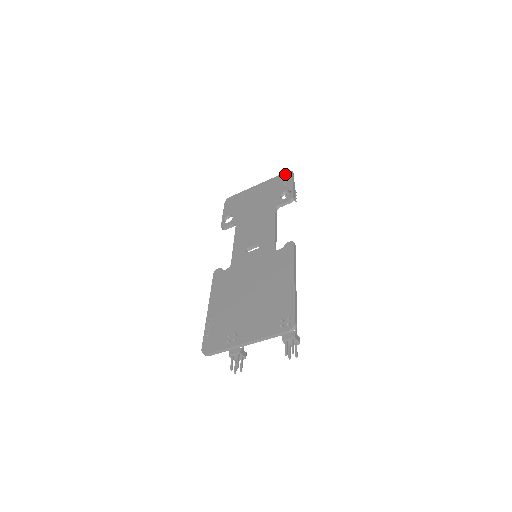
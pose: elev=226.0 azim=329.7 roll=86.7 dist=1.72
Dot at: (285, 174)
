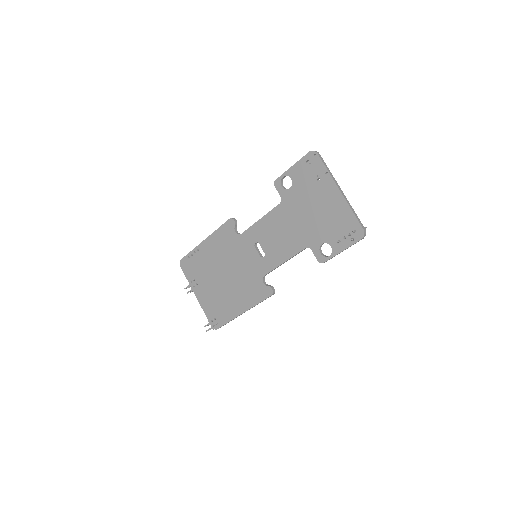
Dot at: (354, 232)
